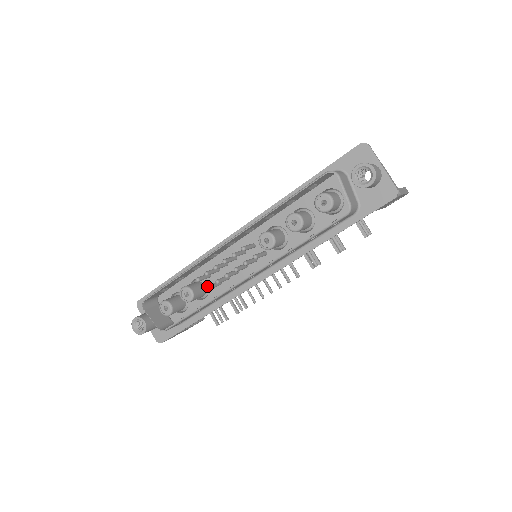
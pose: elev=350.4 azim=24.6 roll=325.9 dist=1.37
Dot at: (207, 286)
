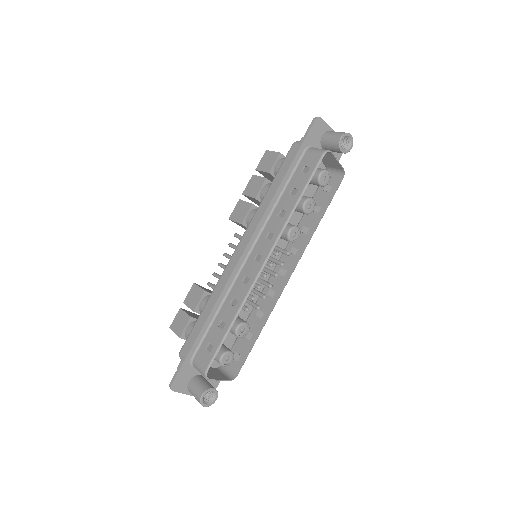
Dot at: (259, 308)
